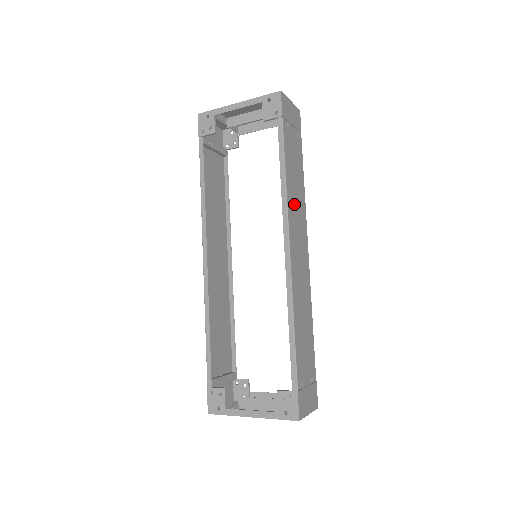
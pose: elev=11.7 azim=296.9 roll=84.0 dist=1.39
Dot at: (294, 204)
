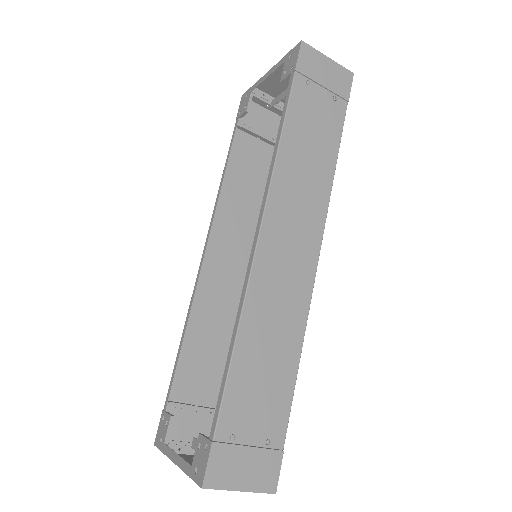
Dot at: (294, 183)
